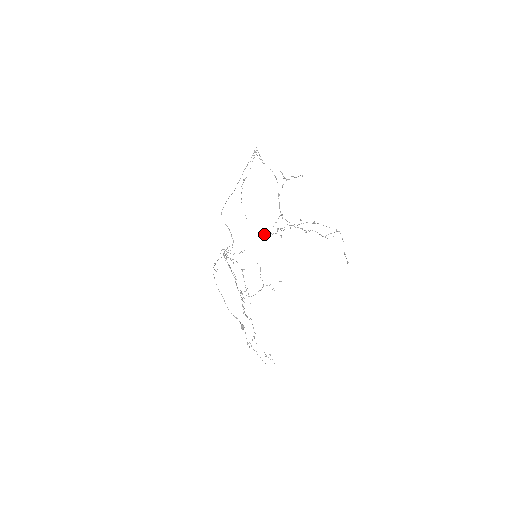
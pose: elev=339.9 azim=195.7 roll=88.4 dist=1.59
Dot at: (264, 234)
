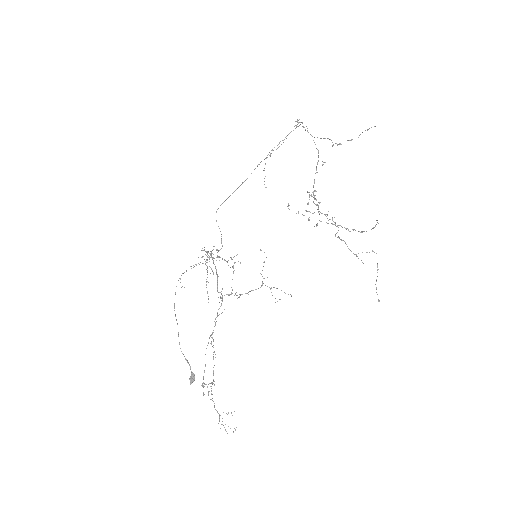
Dot at: (288, 206)
